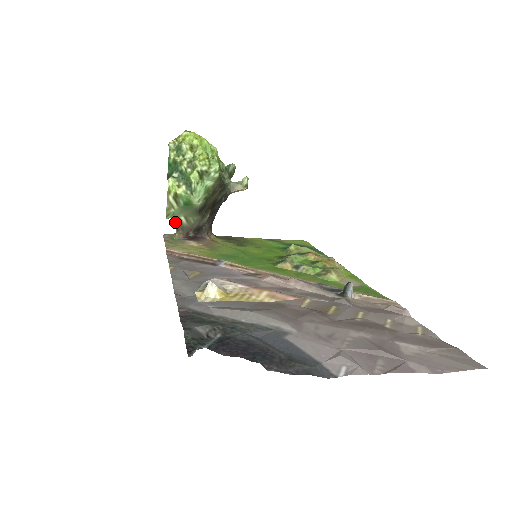
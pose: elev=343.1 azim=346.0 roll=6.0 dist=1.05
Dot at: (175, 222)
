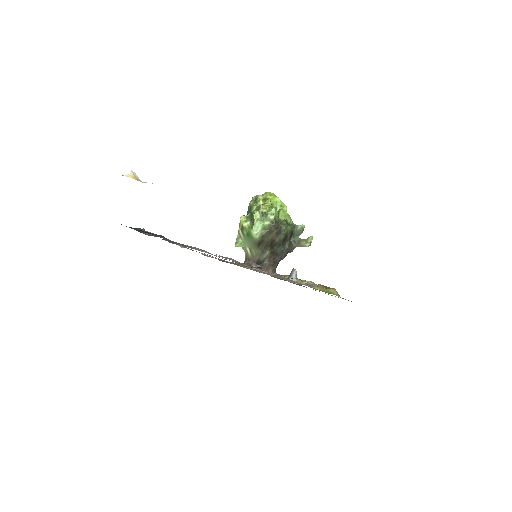
Dot at: (245, 254)
